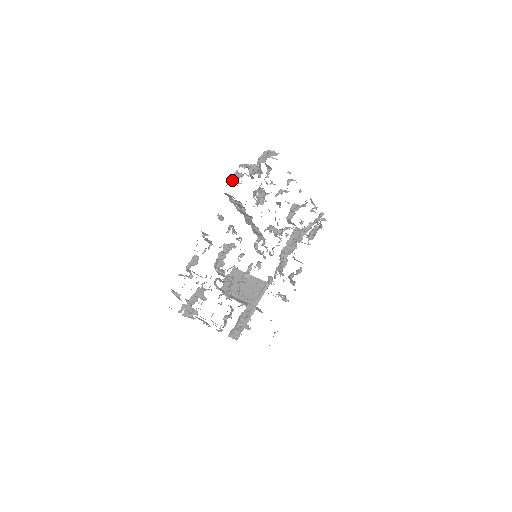
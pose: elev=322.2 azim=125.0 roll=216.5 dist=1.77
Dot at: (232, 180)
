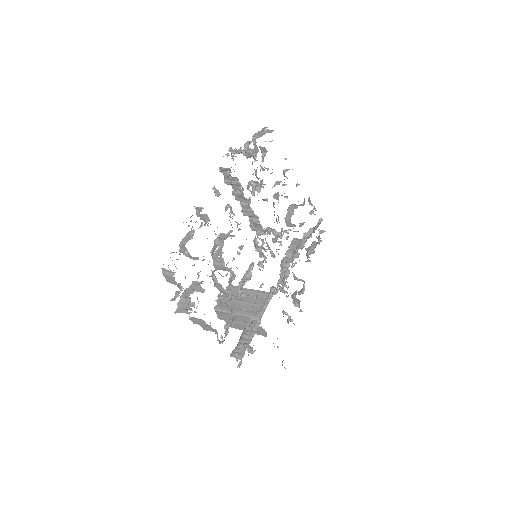
Dot at: (226, 155)
